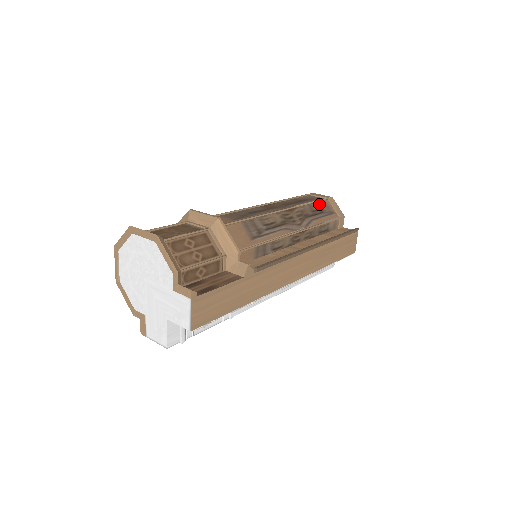
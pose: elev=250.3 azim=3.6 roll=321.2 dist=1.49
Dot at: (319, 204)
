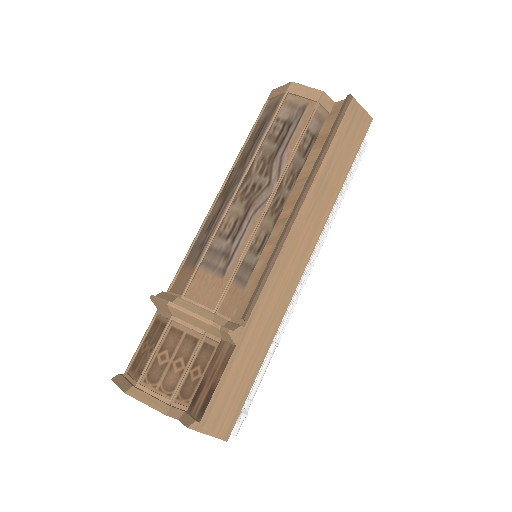
Dot at: (280, 117)
